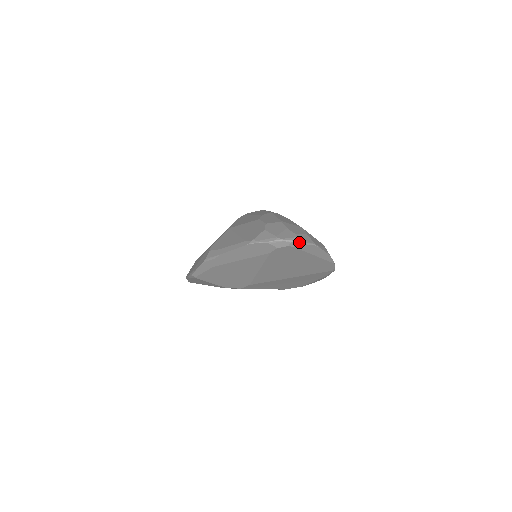
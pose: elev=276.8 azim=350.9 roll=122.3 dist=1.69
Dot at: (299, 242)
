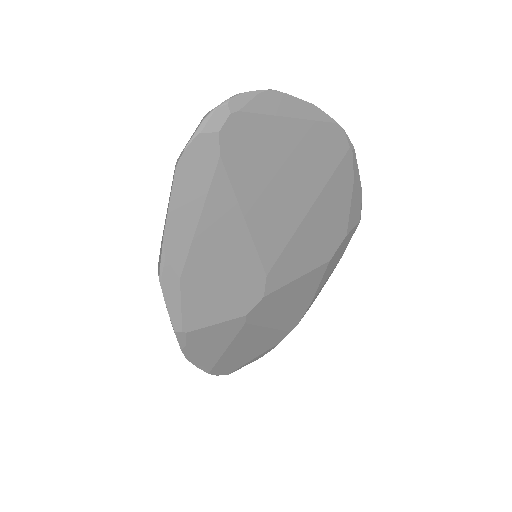
Dot at: (240, 96)
